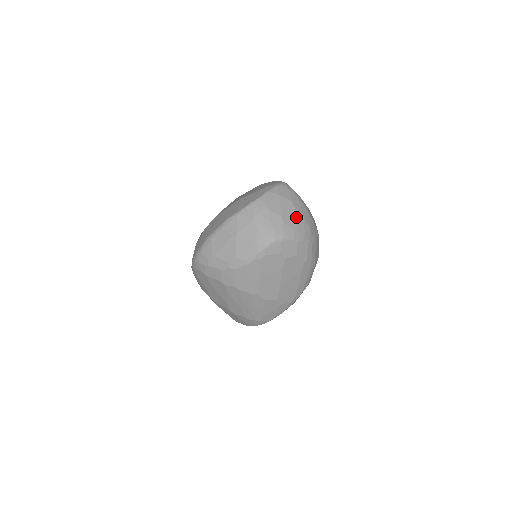
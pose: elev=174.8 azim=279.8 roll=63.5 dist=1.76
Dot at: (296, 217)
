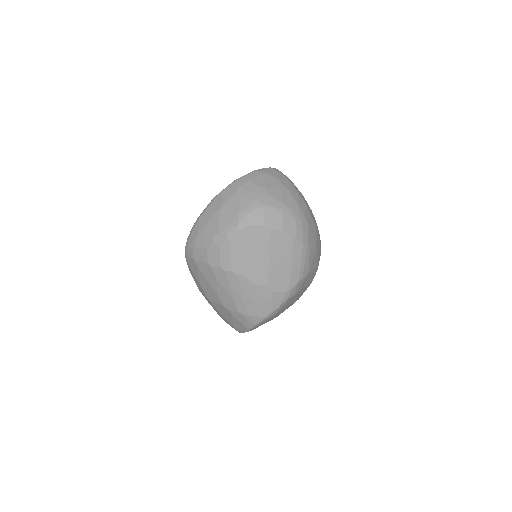
Dot at: (282, 192)
